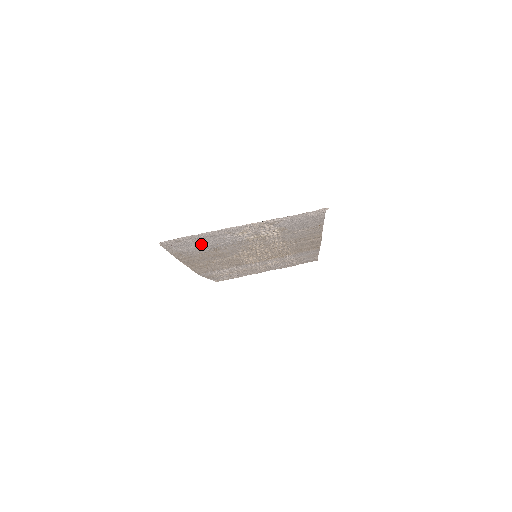
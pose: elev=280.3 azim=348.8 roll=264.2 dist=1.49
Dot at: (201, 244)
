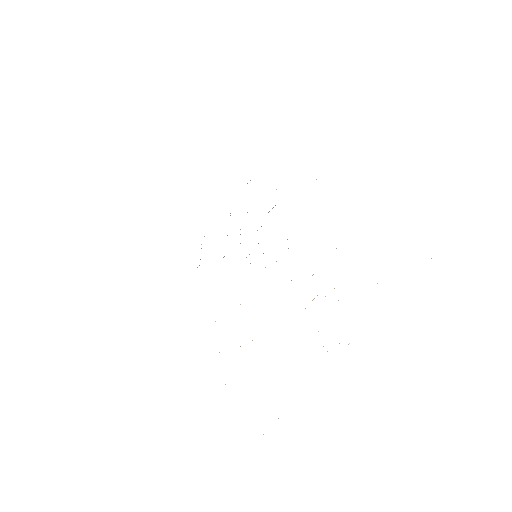
Dot at: occluded
